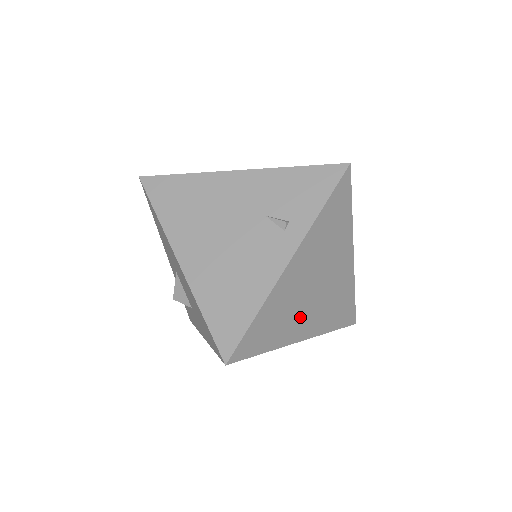
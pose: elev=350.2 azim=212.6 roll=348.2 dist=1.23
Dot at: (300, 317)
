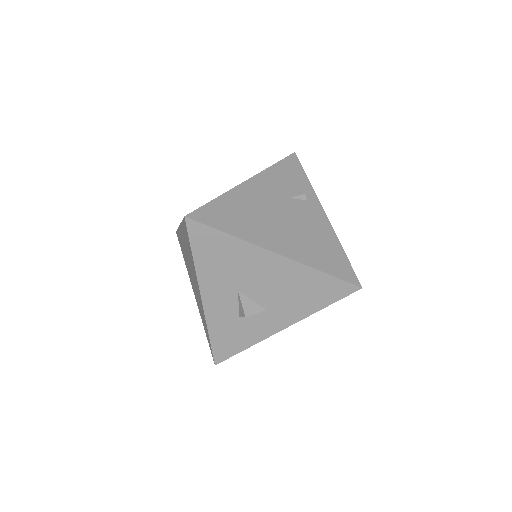
Dot at: occluded
